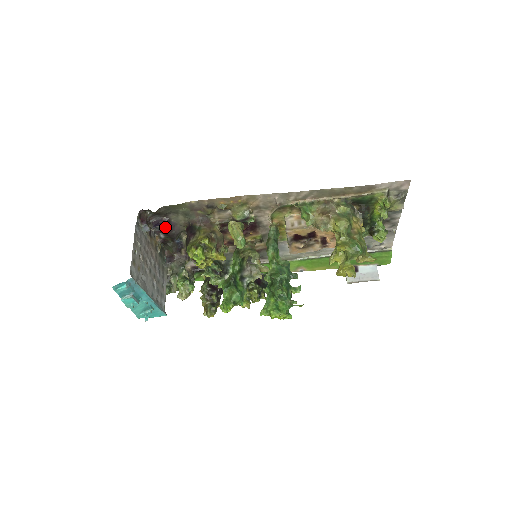
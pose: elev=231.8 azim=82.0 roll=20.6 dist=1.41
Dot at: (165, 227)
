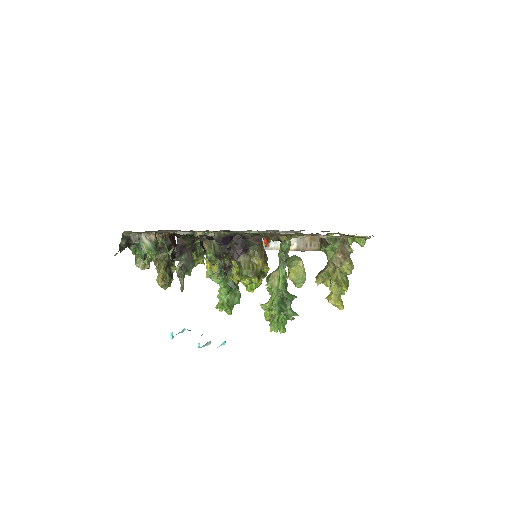
Dot at: occluded
